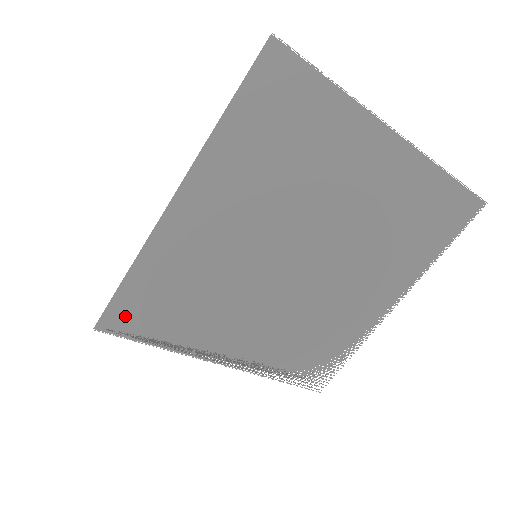
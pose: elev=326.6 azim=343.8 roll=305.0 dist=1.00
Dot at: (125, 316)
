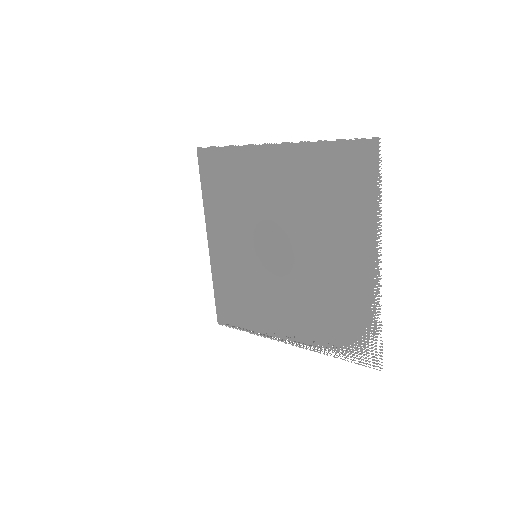
Dot at: (221, 311)
